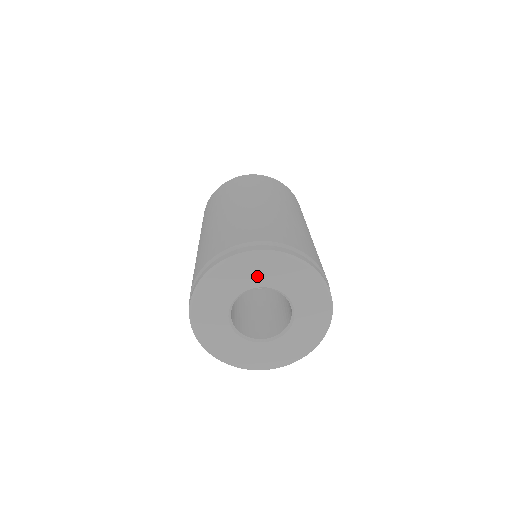
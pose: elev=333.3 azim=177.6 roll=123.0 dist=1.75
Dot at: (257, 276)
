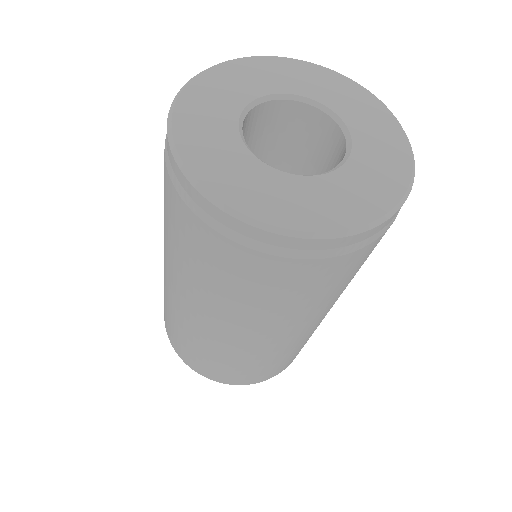
Dot at: (336, 97)
